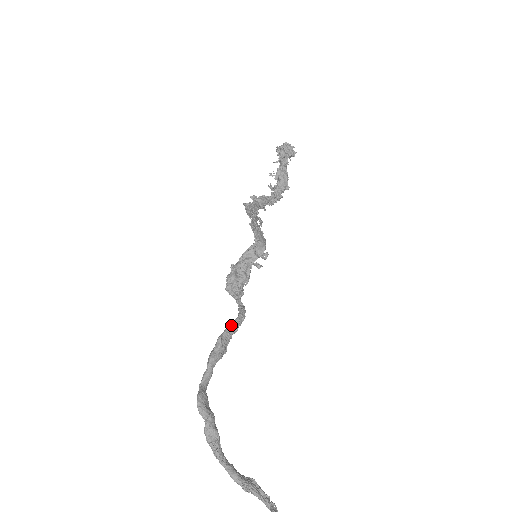
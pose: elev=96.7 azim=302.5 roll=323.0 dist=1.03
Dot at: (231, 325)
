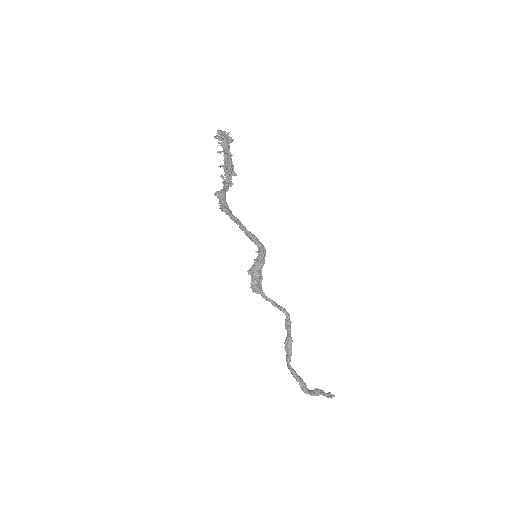
Dot at: (289, 325)
